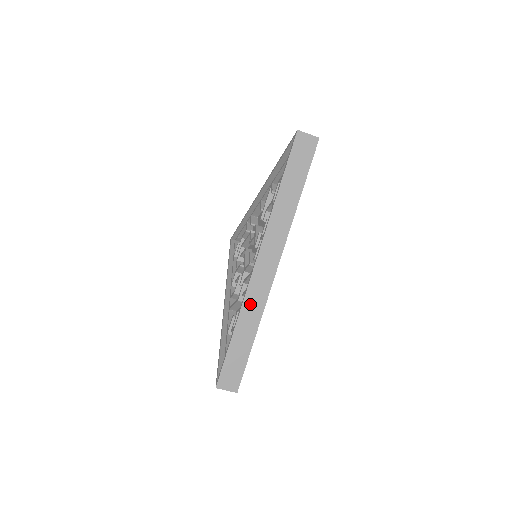
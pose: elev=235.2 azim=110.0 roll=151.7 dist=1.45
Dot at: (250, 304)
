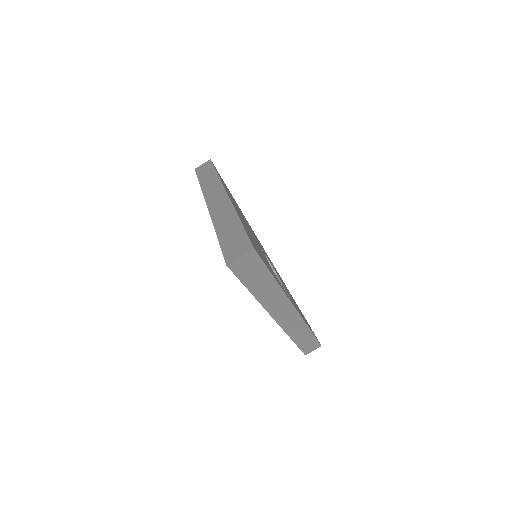
Dot at: (218, 215)
